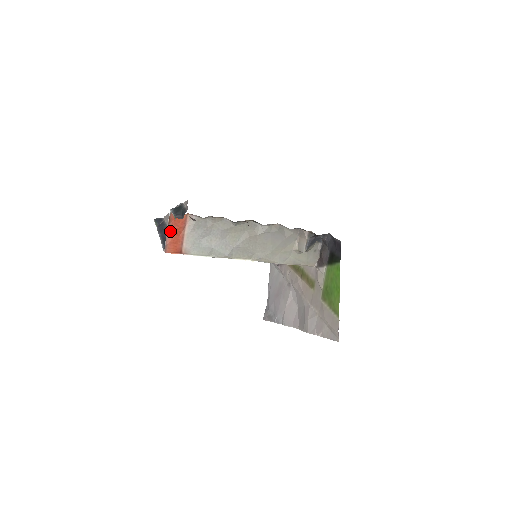
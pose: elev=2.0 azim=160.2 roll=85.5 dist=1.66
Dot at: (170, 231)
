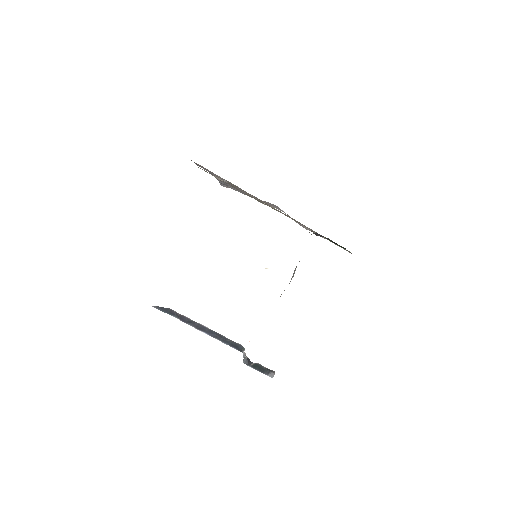
Dot at: occluded
